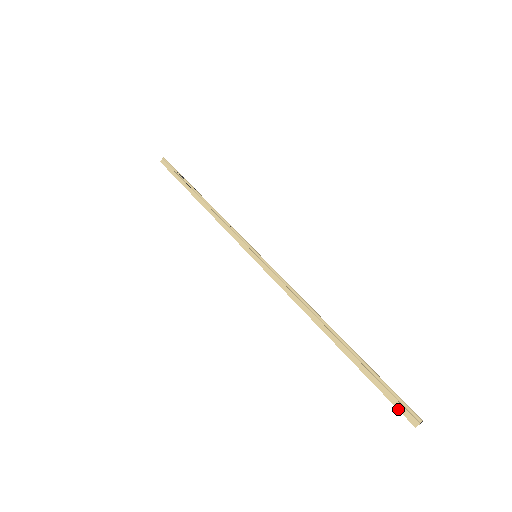
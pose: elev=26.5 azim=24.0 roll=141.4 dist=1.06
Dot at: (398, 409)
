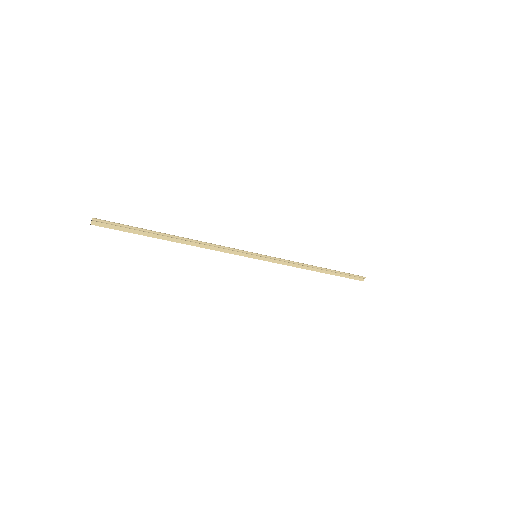
Dot at: occluded
